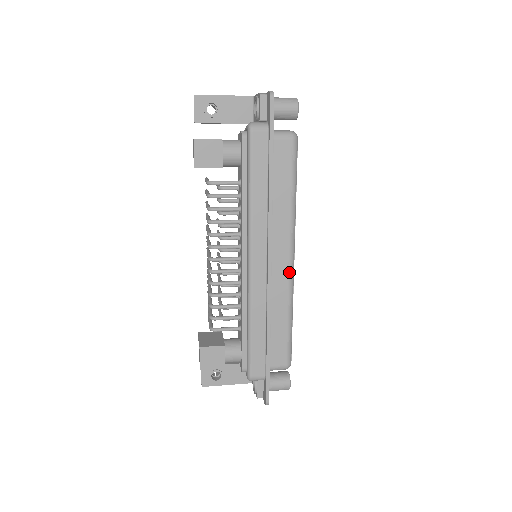
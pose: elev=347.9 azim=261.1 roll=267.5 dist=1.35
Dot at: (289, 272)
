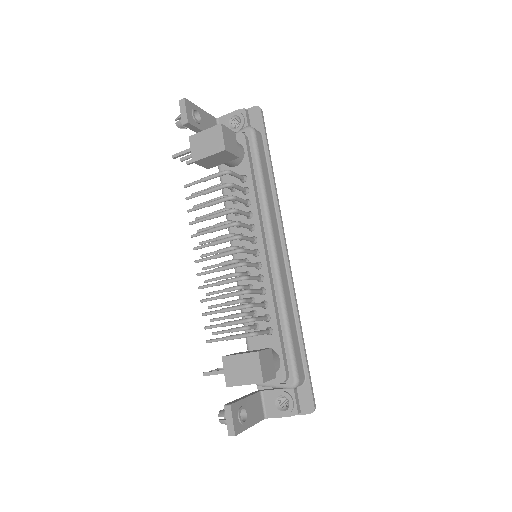
Dot at: occluded
